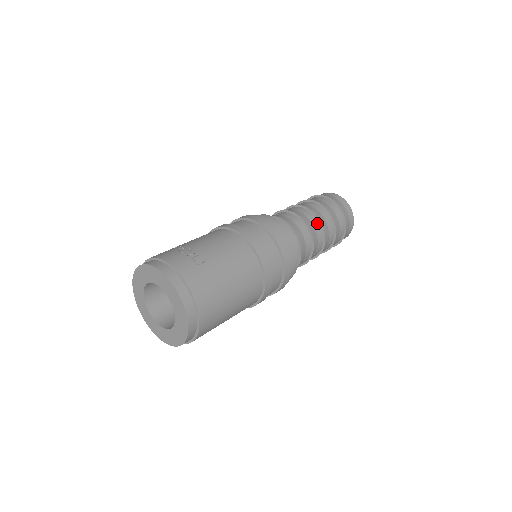
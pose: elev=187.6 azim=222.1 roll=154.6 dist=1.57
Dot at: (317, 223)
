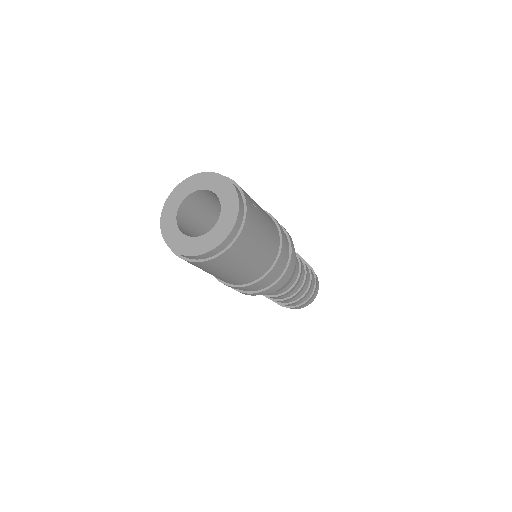
Dot at: (304, 271)
